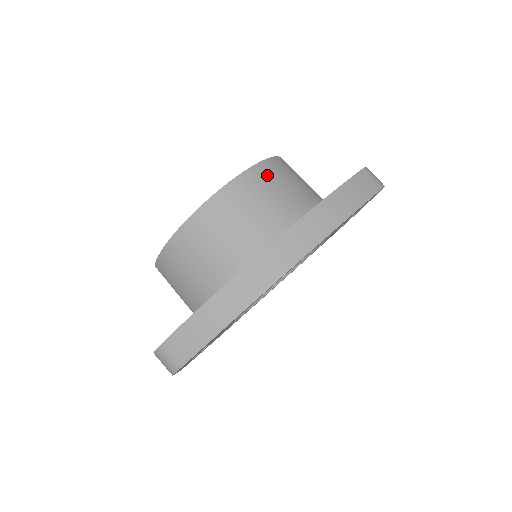
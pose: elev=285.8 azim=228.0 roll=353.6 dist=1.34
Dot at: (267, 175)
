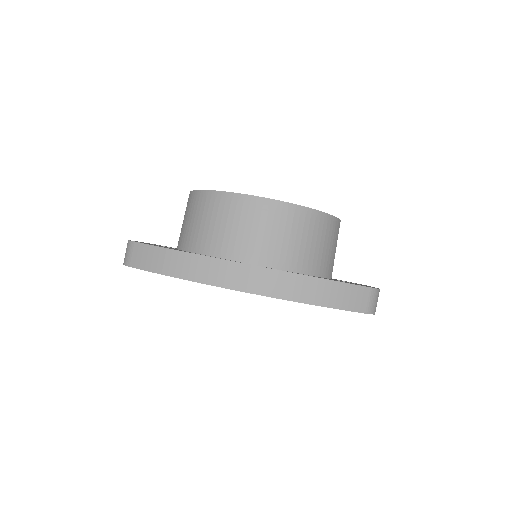
Dot at: (302, 221)
